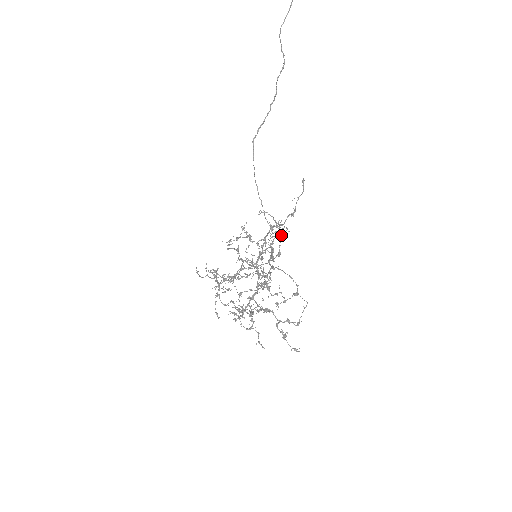
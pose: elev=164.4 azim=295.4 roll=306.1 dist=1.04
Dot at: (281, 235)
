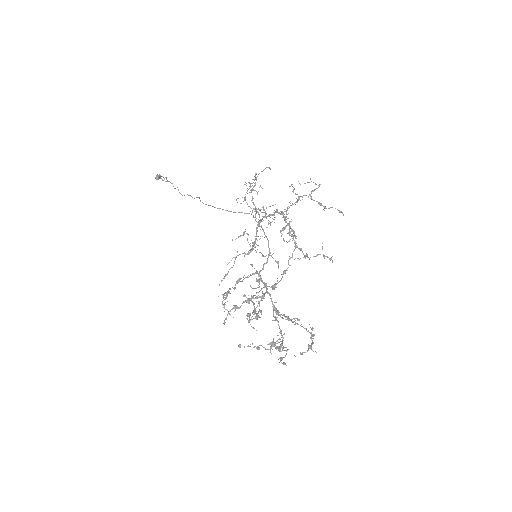
Dot at: (261, 171)
